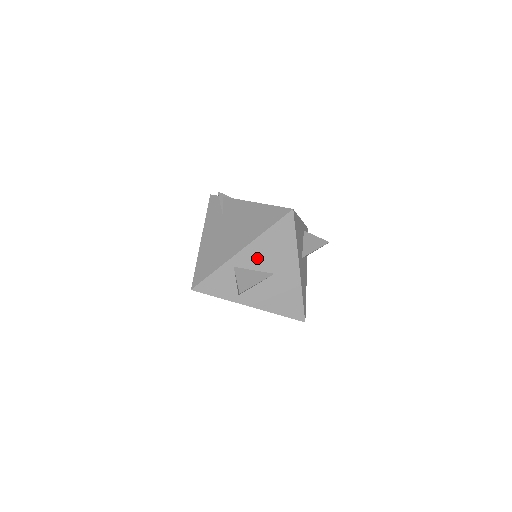
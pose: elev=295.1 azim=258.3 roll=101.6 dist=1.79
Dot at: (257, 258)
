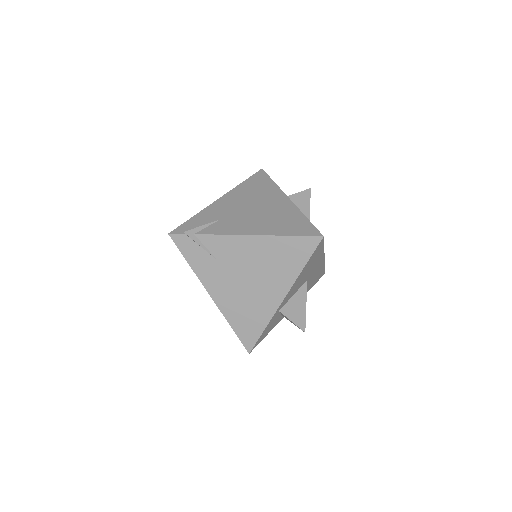
Dot at: (295, 288)
